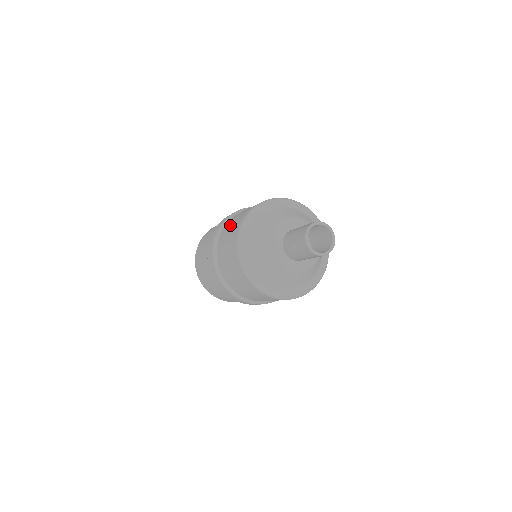
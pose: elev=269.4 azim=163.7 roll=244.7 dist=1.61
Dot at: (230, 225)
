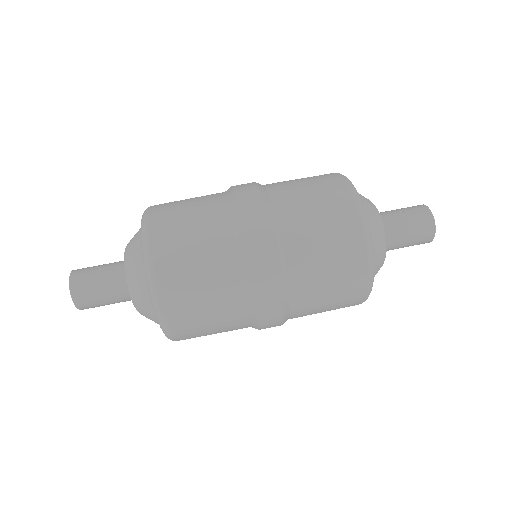
Dot at: occluded
